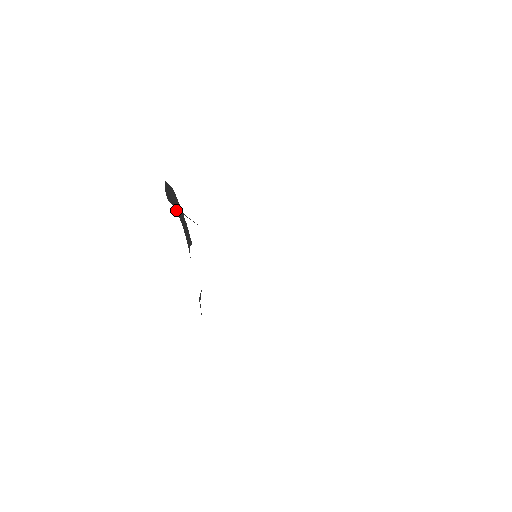
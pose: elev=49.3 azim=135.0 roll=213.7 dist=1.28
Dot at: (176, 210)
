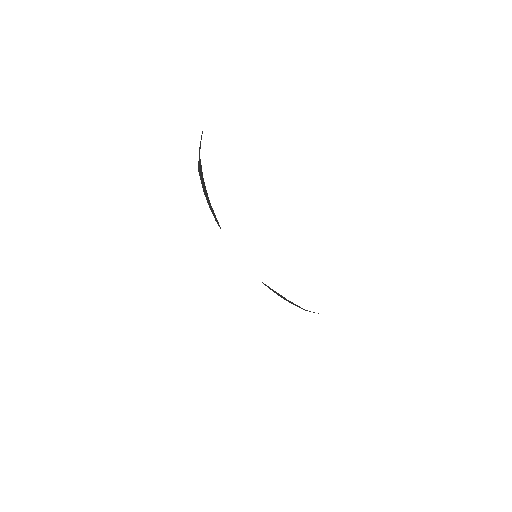
Dot at: occluded
